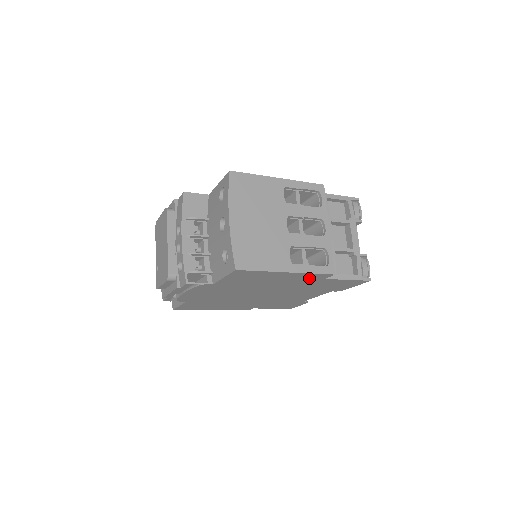
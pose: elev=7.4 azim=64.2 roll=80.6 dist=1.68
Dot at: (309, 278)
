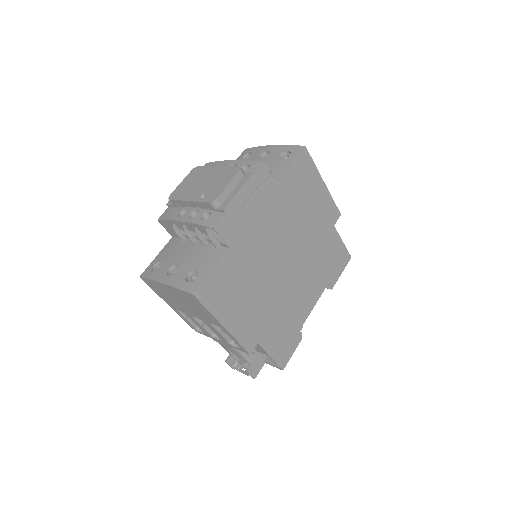
Dot at: (328, 215)
